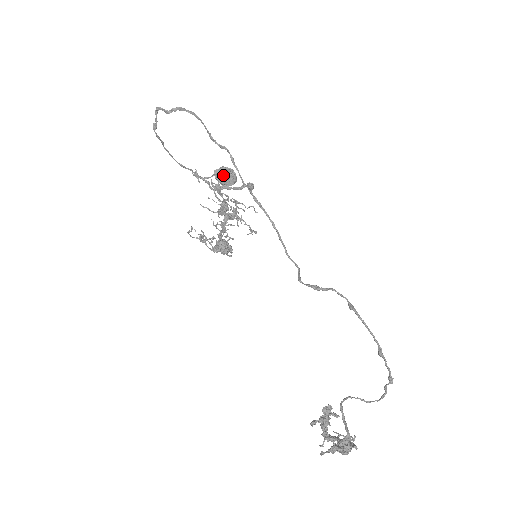
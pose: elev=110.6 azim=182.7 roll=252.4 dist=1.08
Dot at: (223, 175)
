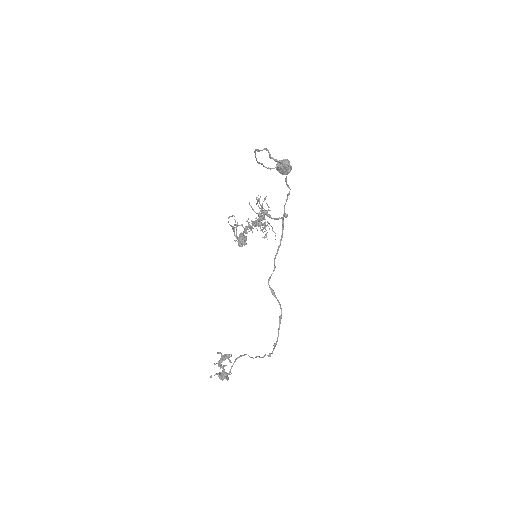
Dot at: (282, 169)
